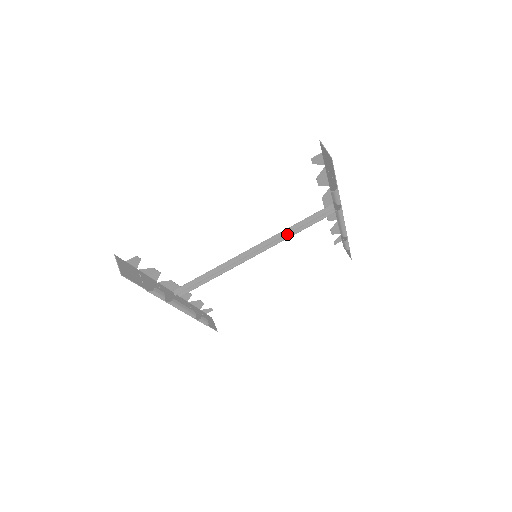
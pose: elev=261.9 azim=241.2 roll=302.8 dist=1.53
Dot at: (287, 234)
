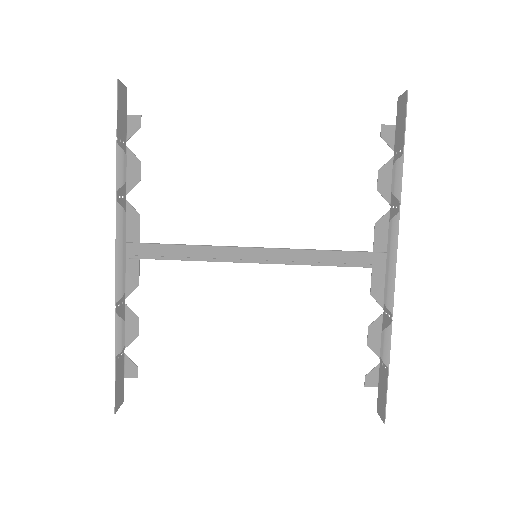
Dot at: (310, 252)
